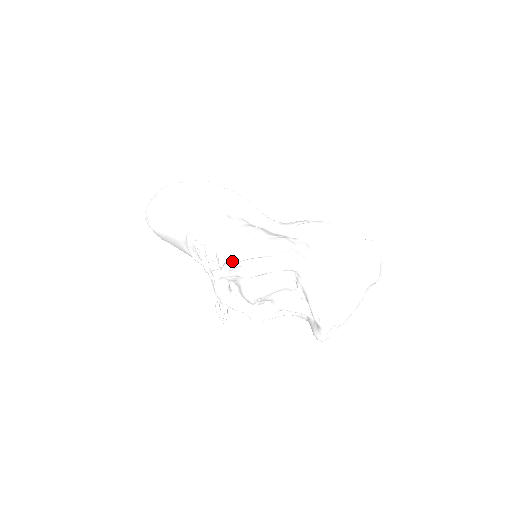
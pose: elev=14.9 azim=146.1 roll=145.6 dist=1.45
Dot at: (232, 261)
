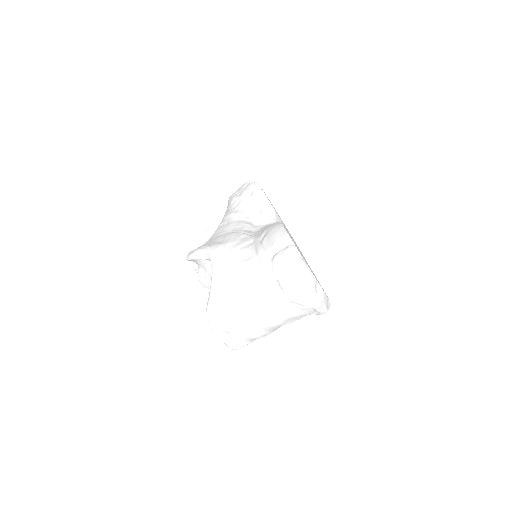
Dot at: occluded
